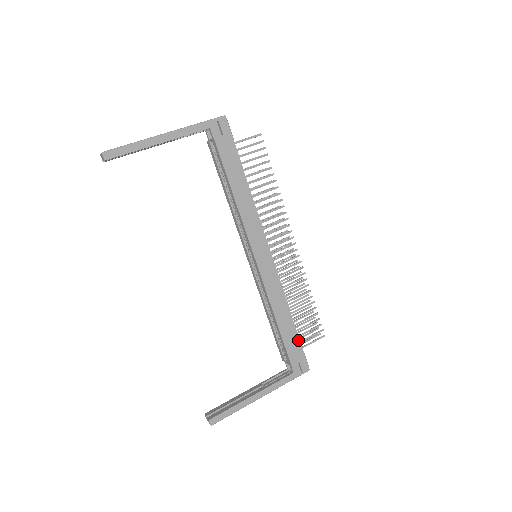
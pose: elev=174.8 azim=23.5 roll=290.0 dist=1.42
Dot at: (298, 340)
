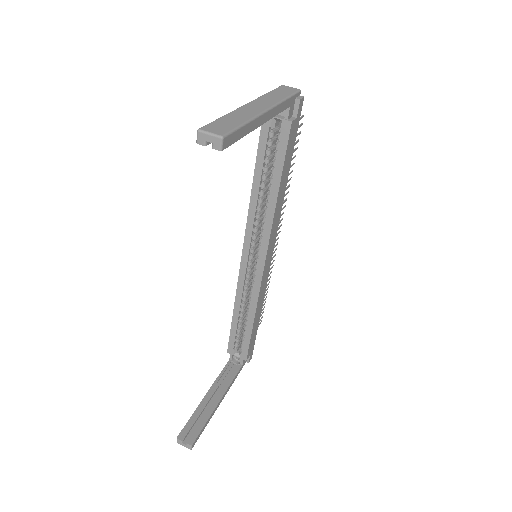
Dot at: (256, 334)
